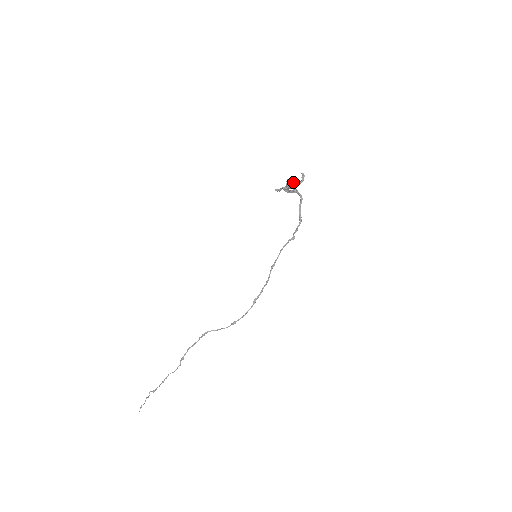
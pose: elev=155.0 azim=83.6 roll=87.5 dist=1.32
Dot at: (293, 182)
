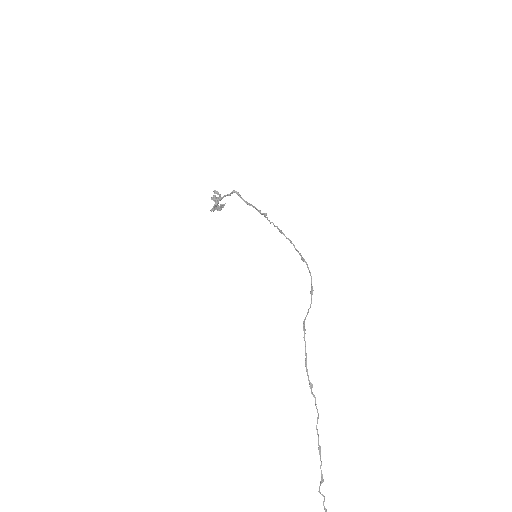
Dot at: occluded
